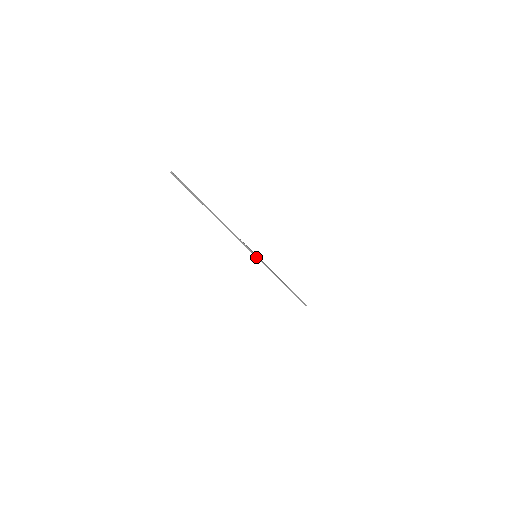
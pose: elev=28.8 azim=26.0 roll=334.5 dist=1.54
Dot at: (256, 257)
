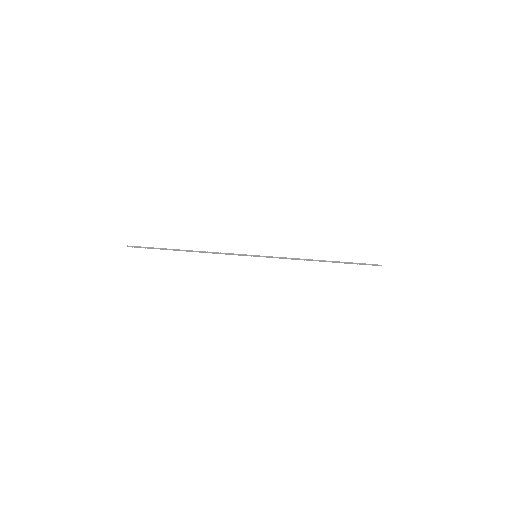
Dot at: (257, 256)
